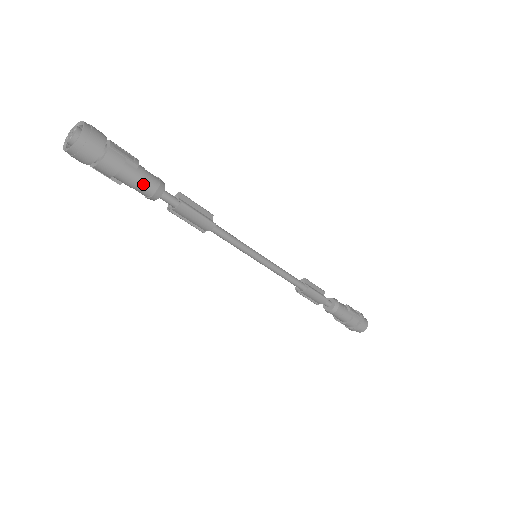
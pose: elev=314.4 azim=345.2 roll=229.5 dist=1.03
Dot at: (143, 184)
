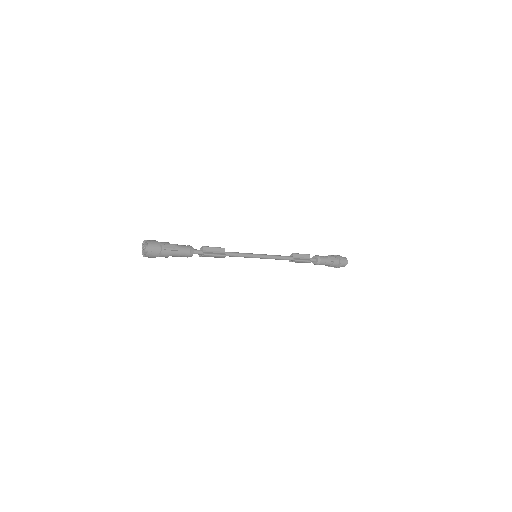
Dot at: (182, 255)
